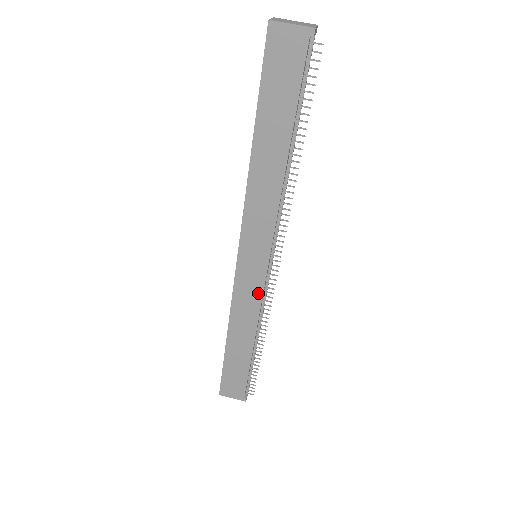
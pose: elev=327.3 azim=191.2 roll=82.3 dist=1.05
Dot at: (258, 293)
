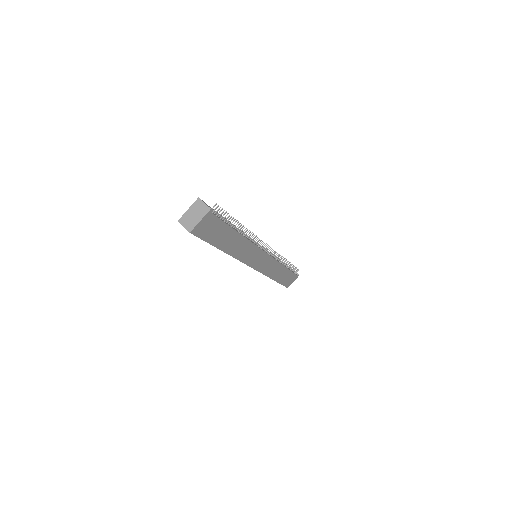
Dot at: (271, 261)
